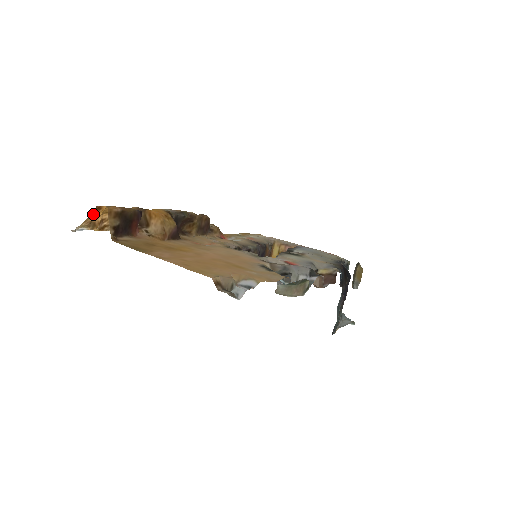
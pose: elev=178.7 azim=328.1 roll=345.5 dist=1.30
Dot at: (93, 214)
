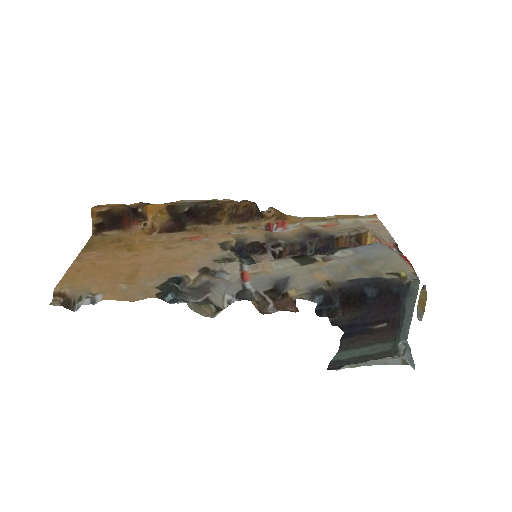
Dot at: occluded
